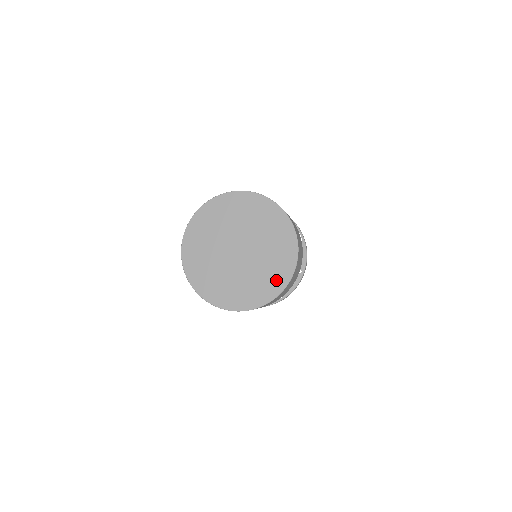
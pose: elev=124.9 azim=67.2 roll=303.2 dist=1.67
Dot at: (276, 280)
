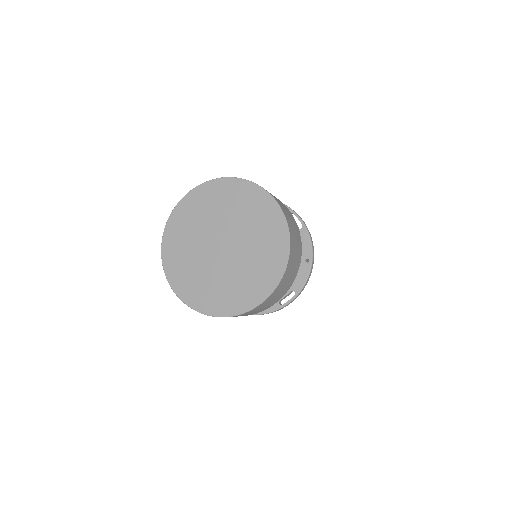
Dot at: (271, 269)
